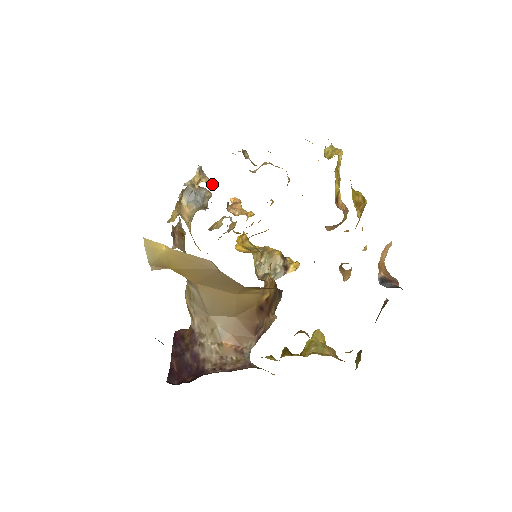
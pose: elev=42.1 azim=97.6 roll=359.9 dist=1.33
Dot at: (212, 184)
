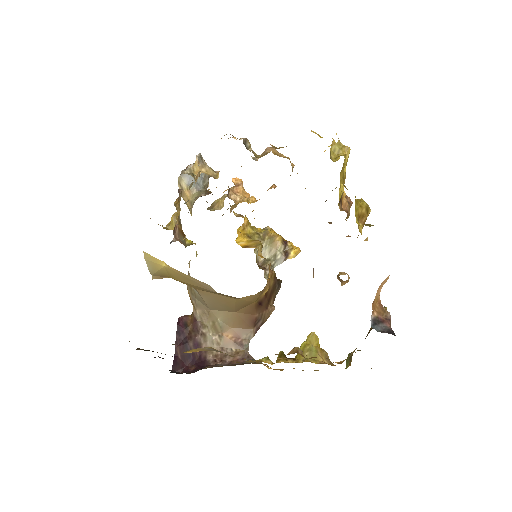
Dot at: (212, 175)
